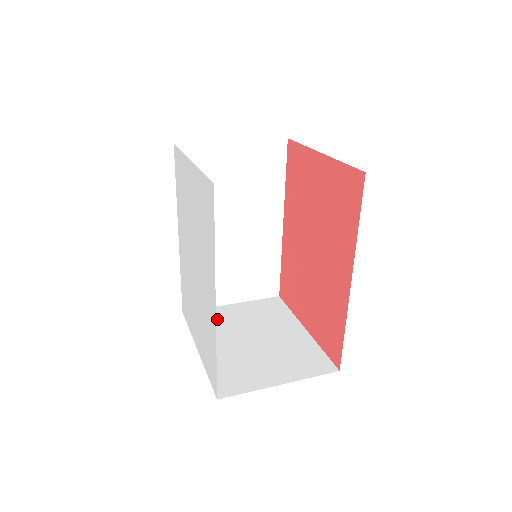
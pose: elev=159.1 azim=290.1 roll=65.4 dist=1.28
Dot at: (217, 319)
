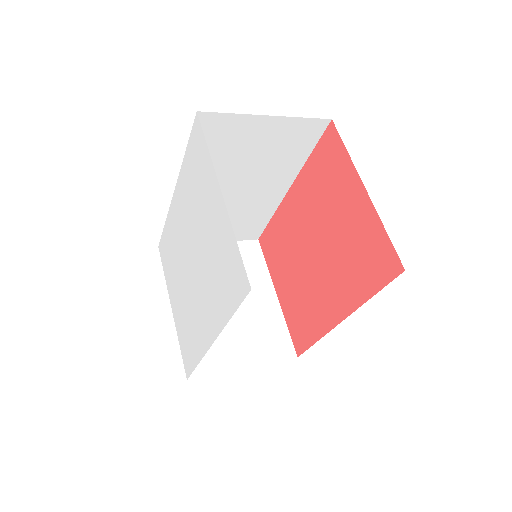
Dot at: occluded
